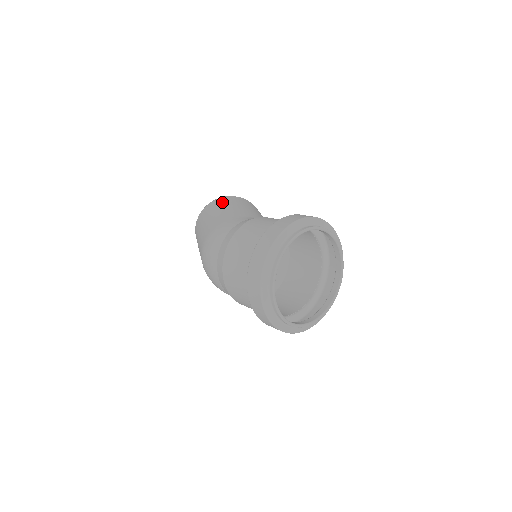
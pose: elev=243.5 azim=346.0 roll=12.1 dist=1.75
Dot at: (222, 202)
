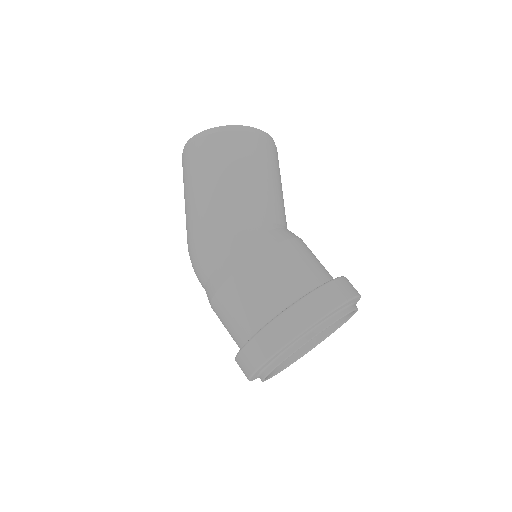
Dot at: (220, 154)
